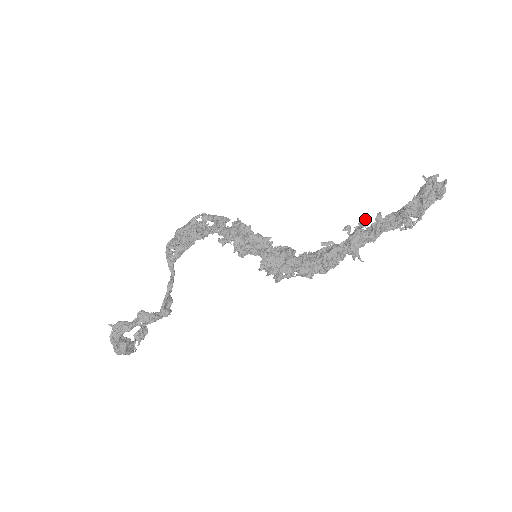
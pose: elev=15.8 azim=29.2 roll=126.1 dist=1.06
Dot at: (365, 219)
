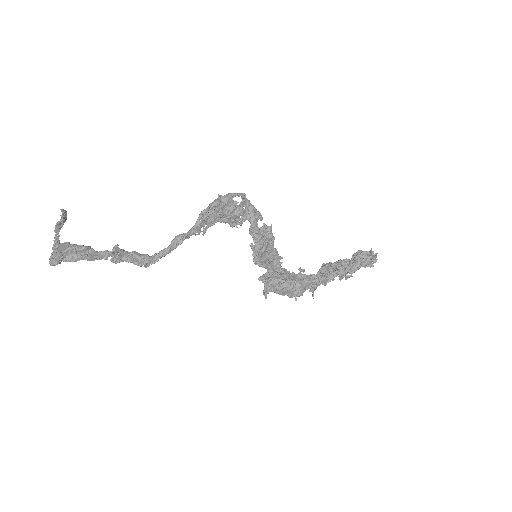
Dot at: occluded
